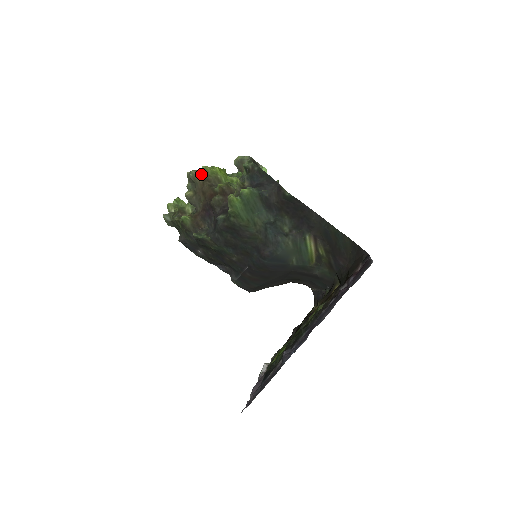
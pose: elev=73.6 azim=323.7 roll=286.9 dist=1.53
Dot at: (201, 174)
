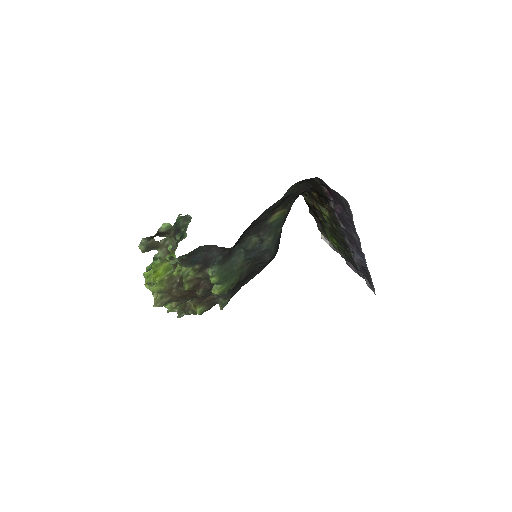
Dot at: (162, 297)
